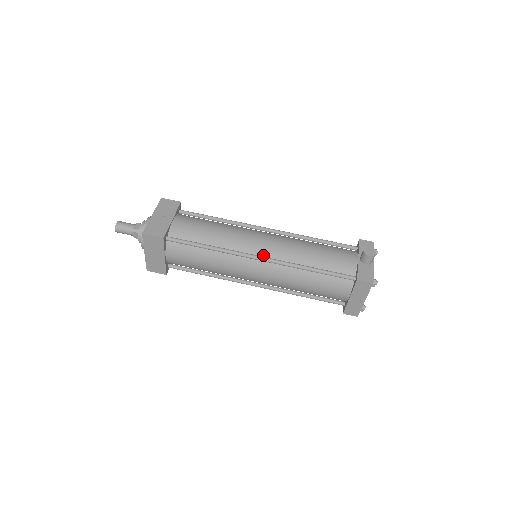
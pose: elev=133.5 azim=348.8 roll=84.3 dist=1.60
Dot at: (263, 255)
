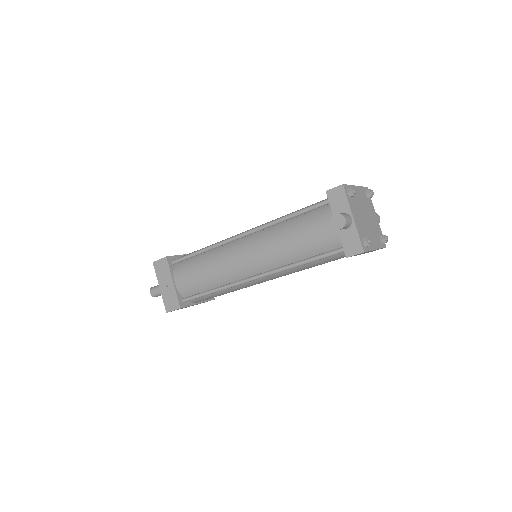
Dot at: (255, 272)
